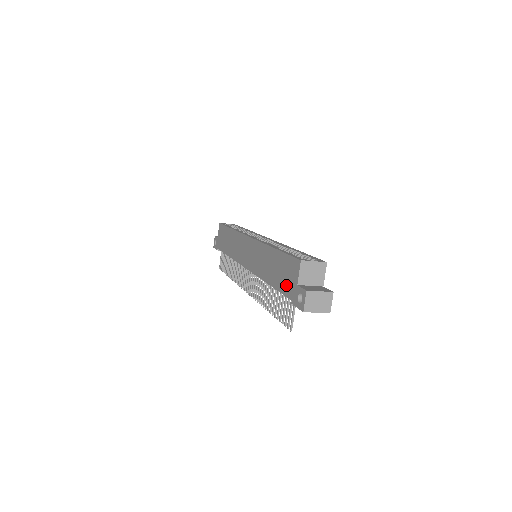
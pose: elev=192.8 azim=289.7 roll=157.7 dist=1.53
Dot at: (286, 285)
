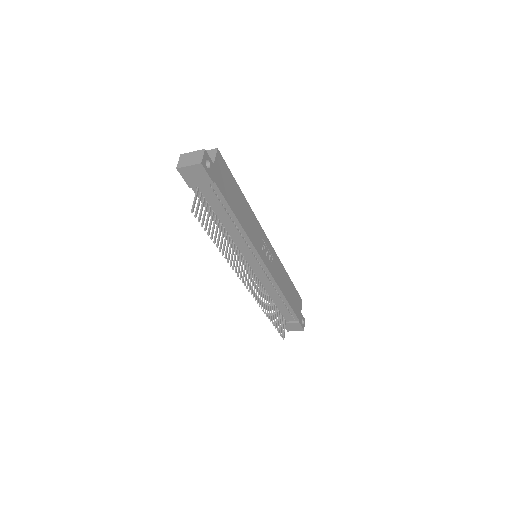
Dot at: occluded
